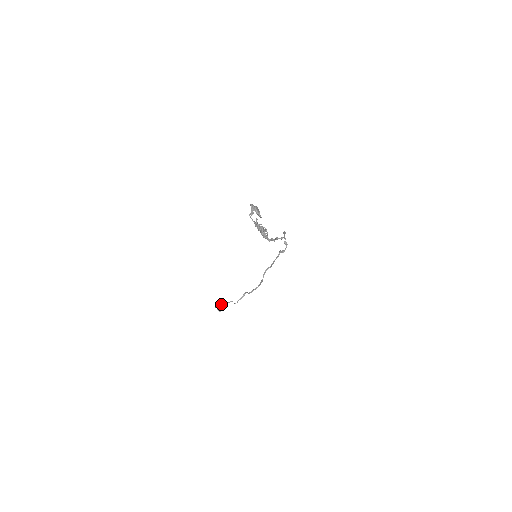
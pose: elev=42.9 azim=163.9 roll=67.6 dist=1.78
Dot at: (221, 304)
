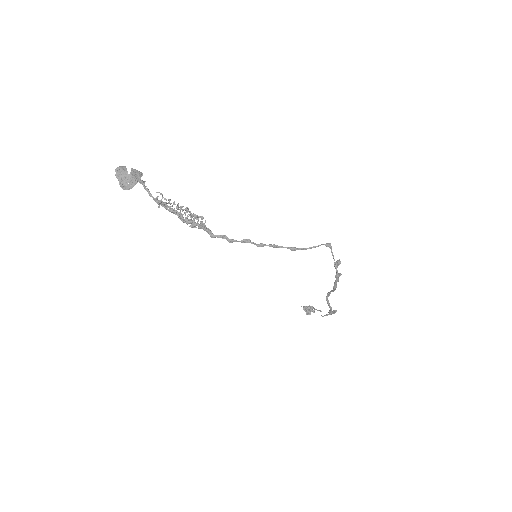
Dot at: (313, 307)
